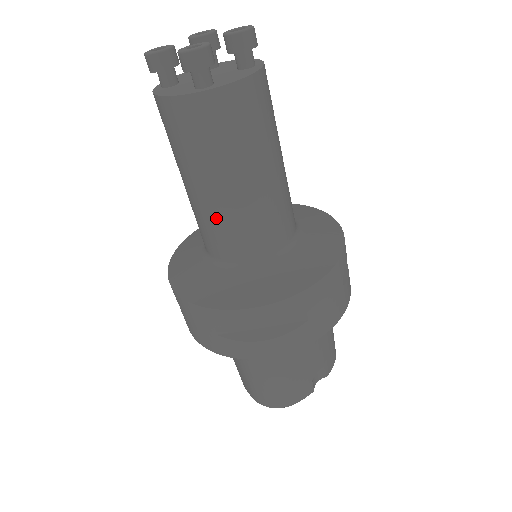
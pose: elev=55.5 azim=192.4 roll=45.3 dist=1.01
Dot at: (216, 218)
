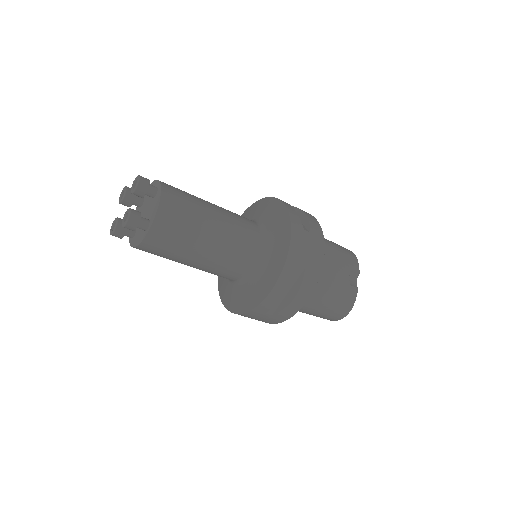
Dot at: (214, 267)
